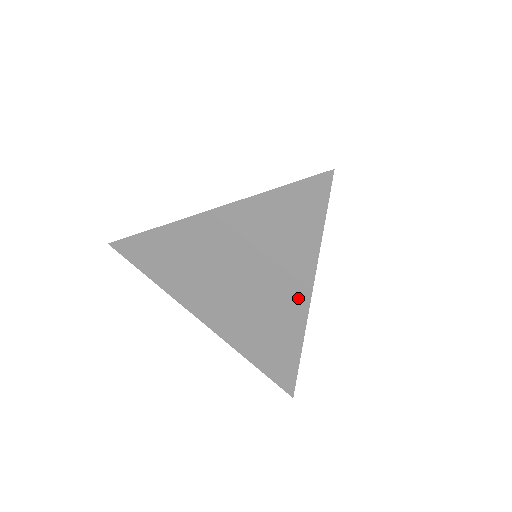
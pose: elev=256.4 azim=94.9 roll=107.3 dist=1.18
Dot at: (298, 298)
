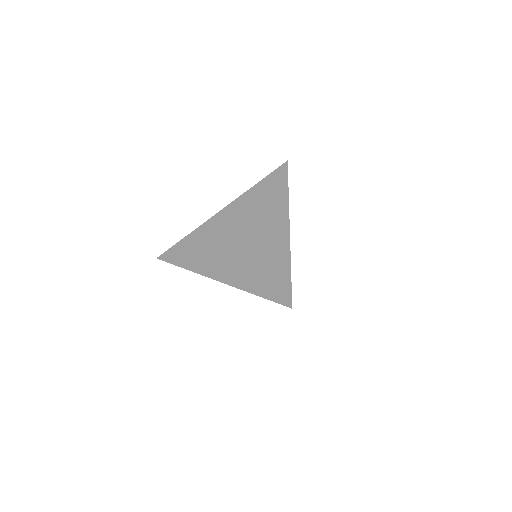
Dot at: occluded
